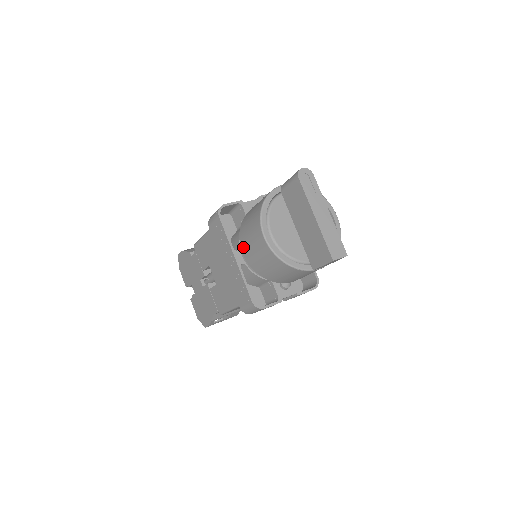
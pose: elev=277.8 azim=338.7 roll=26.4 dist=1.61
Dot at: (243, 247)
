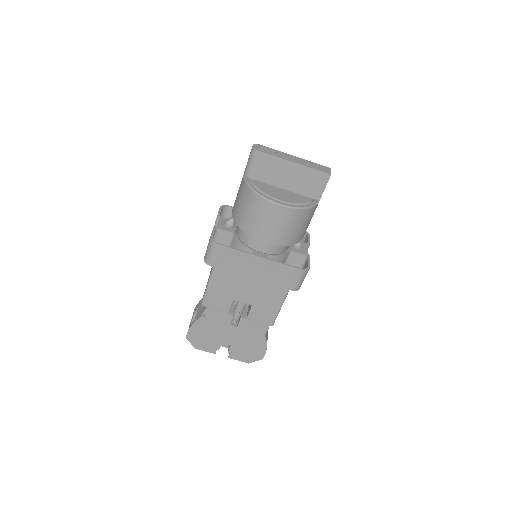
Dot at: (263, 238)
